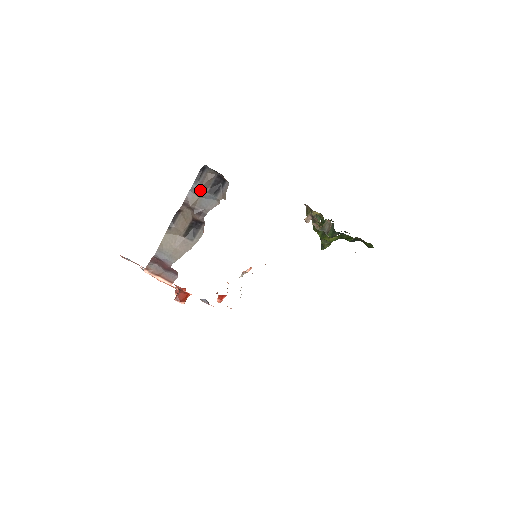
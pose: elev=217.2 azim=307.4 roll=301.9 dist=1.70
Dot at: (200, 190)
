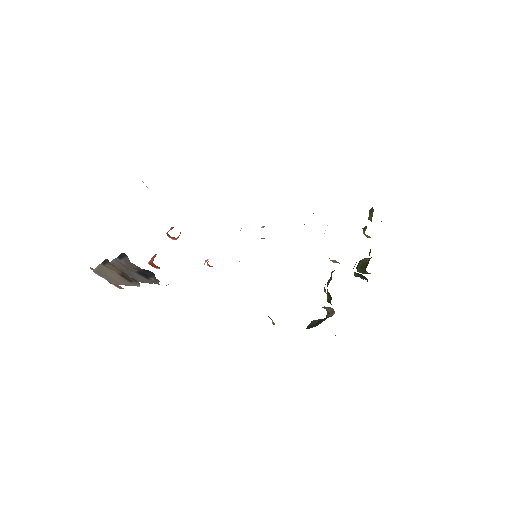
Dot at: (126, 266)
